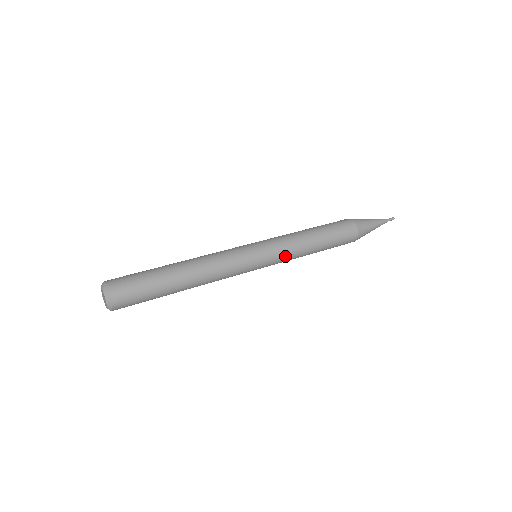
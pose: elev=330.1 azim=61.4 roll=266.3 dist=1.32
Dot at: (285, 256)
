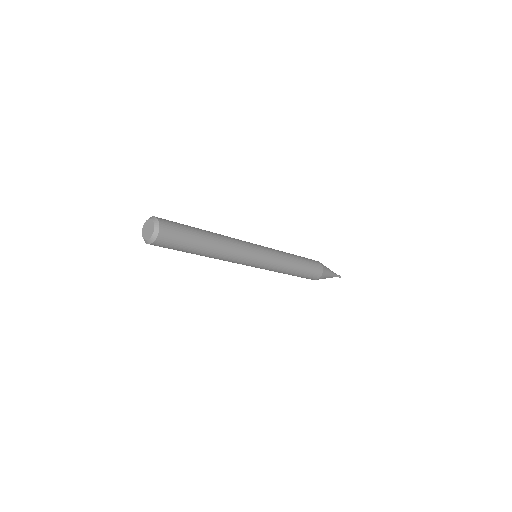
Dot at: (279, 257)
